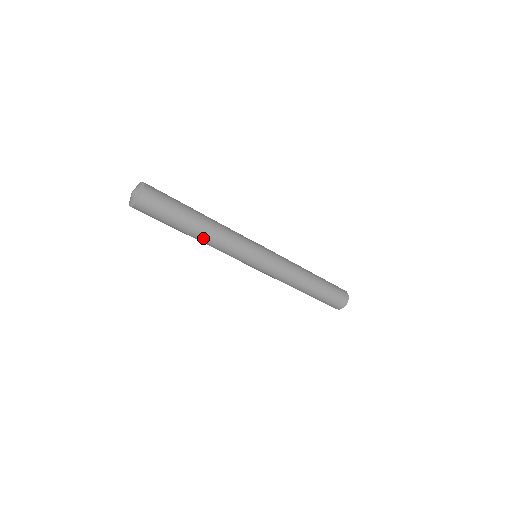
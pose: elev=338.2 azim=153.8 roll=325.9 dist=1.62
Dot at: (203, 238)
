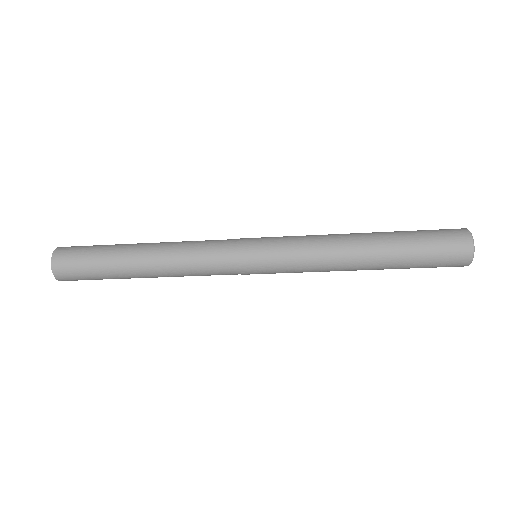
Dot at: (157, 276)
